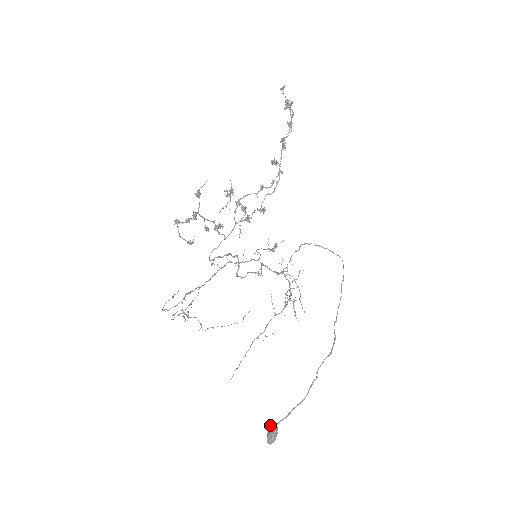
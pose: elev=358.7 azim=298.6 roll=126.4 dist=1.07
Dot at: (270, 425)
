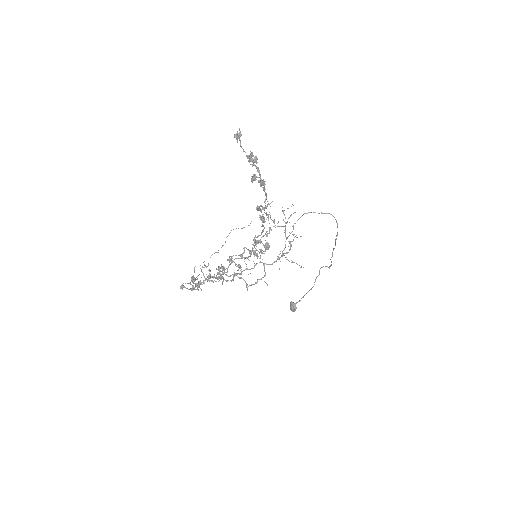
Dot at: (291, 304)
